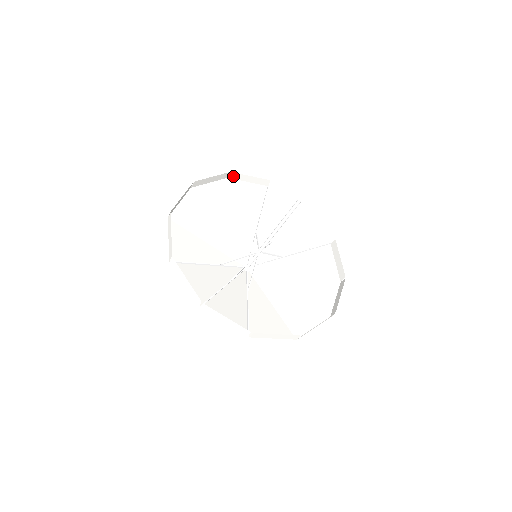
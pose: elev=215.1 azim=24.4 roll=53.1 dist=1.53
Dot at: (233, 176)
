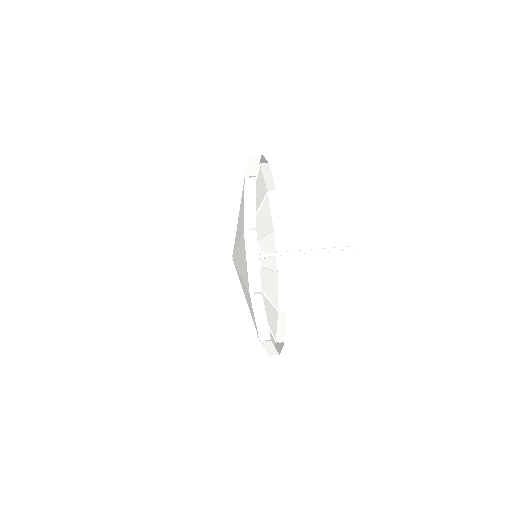
Dot at: (272, 195)
